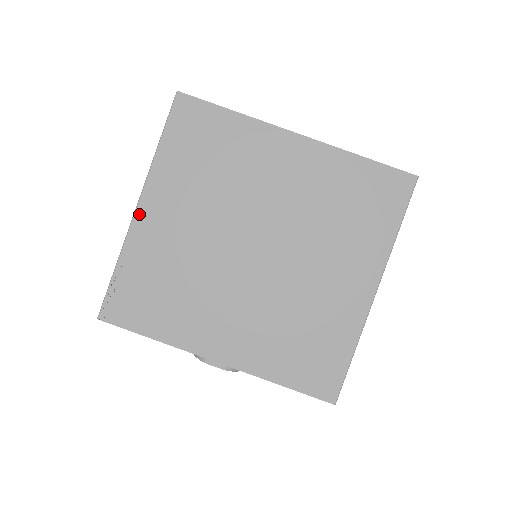
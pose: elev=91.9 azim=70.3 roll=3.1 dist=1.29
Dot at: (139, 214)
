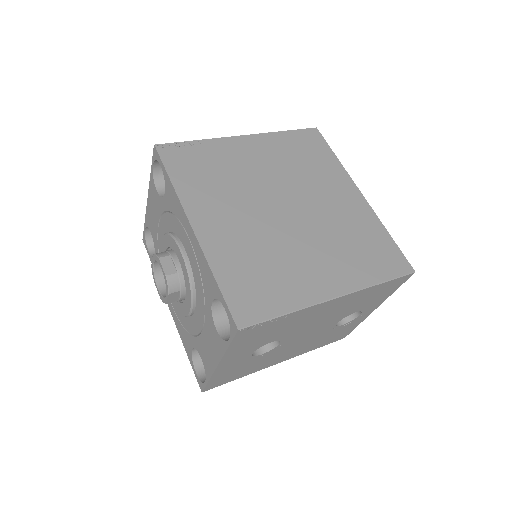
Dot at: (239, 138)
